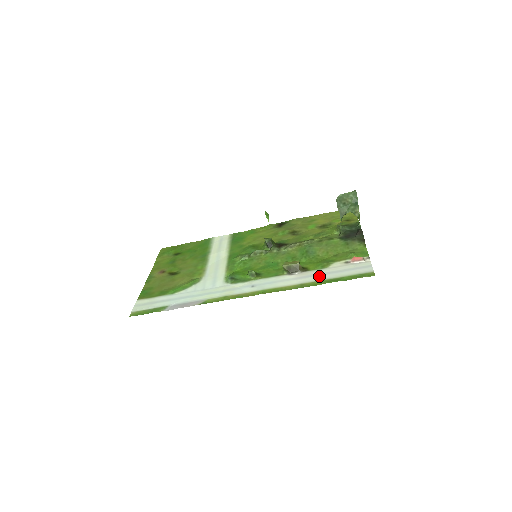
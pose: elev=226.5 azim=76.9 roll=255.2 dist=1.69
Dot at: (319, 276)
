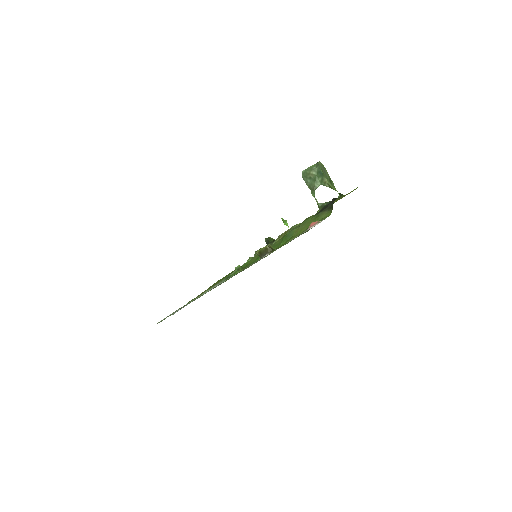
Dot at: occluded
